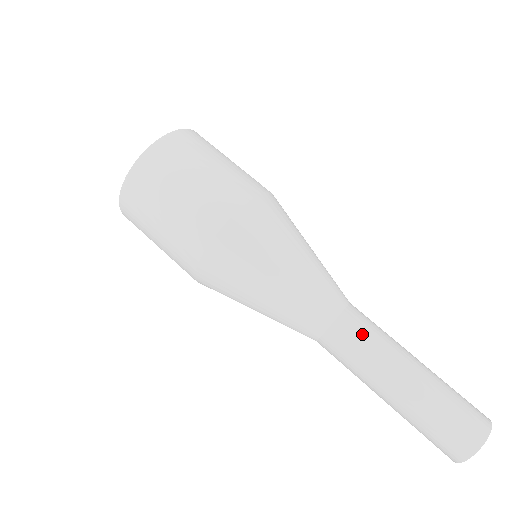
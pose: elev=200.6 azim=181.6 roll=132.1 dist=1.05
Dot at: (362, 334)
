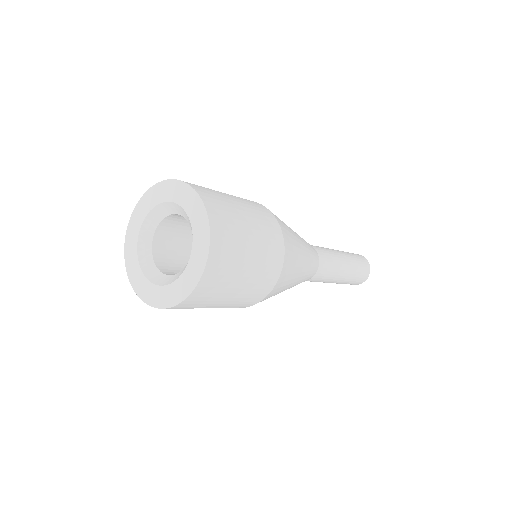
Dot at: (329, 267)
